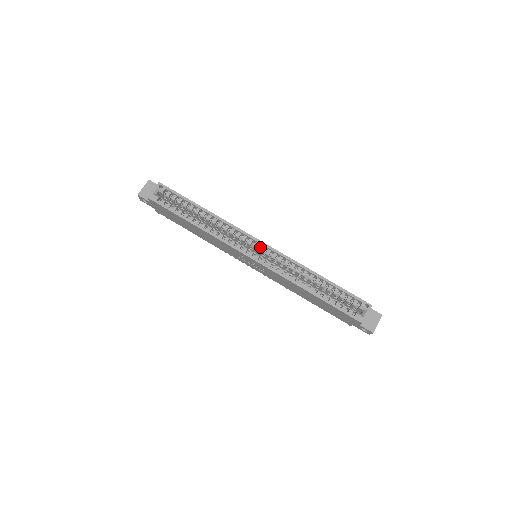
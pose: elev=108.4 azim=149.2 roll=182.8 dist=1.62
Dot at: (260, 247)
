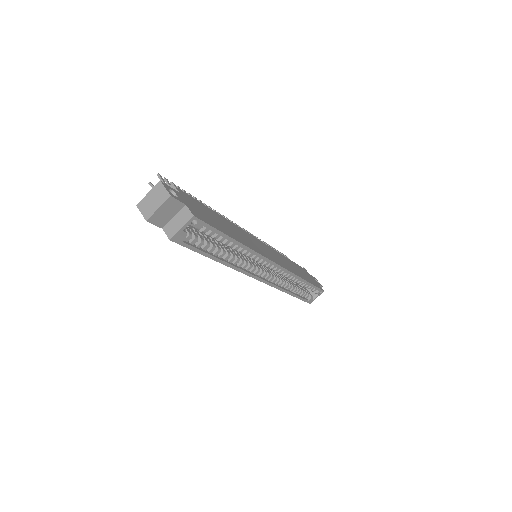
Dot at: (272, 265)
